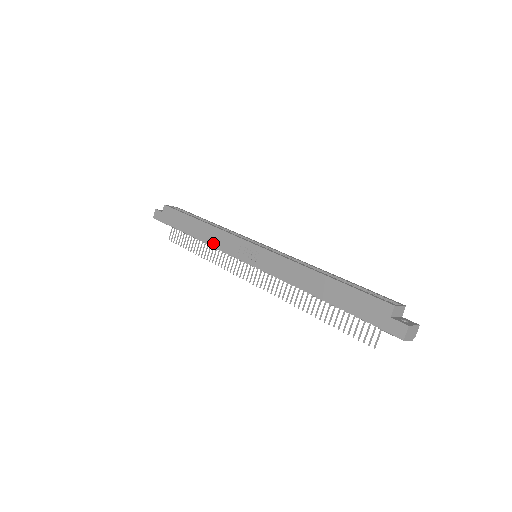
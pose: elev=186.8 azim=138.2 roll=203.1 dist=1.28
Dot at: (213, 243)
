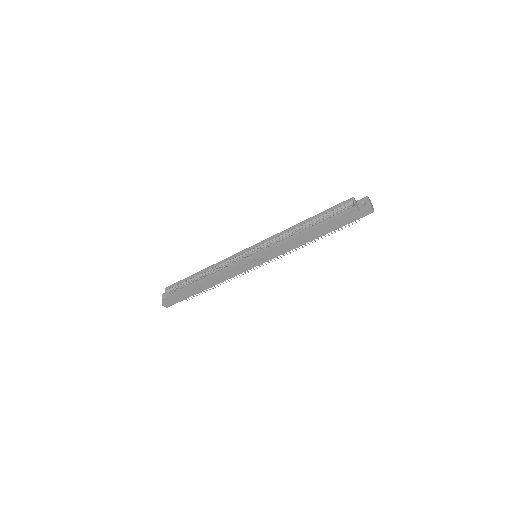
Dot at: (227, 278)
